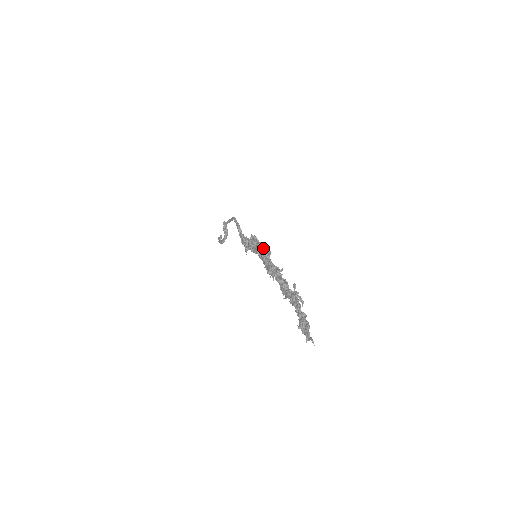
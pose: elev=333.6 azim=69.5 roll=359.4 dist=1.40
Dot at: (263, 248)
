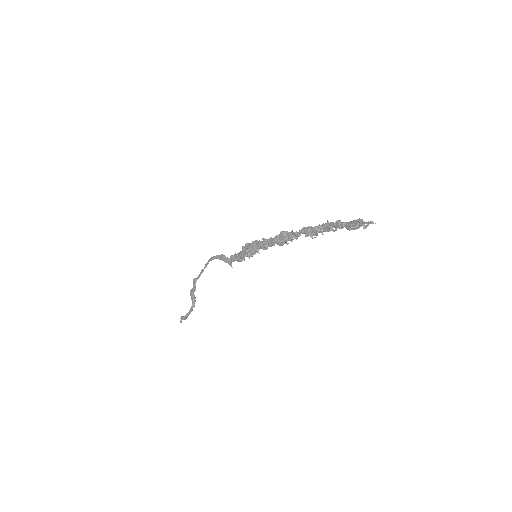
Dot at: occluded
